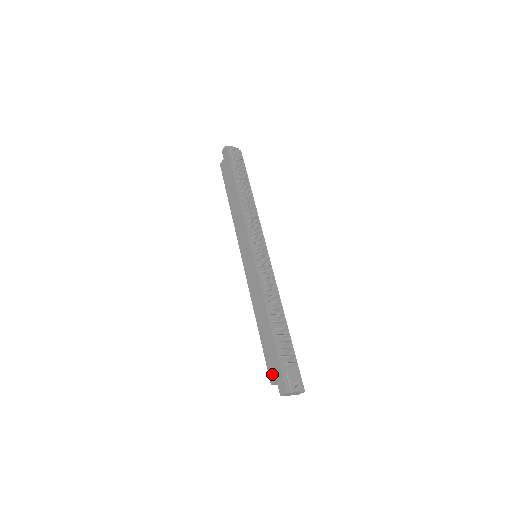
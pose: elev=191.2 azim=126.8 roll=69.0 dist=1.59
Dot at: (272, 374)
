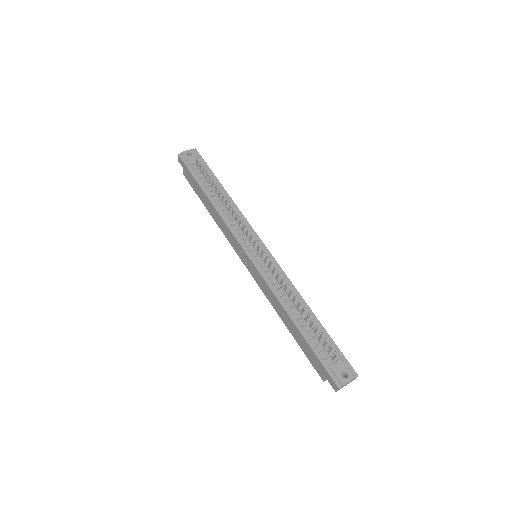
Dot at: (319, 372)
